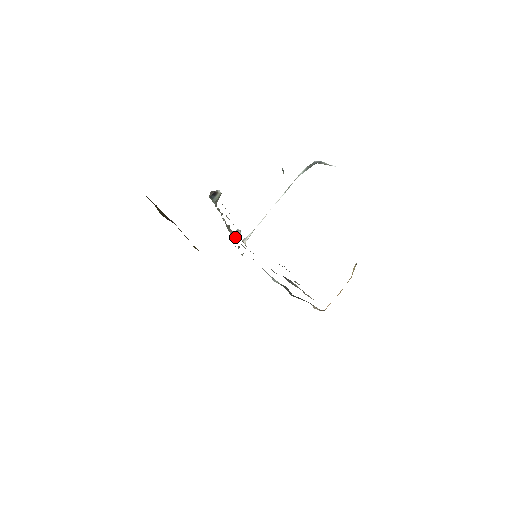
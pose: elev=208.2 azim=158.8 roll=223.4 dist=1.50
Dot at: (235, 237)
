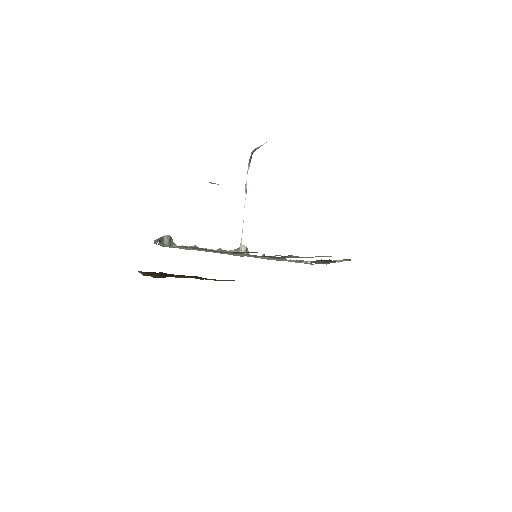
Dot at: occluded
